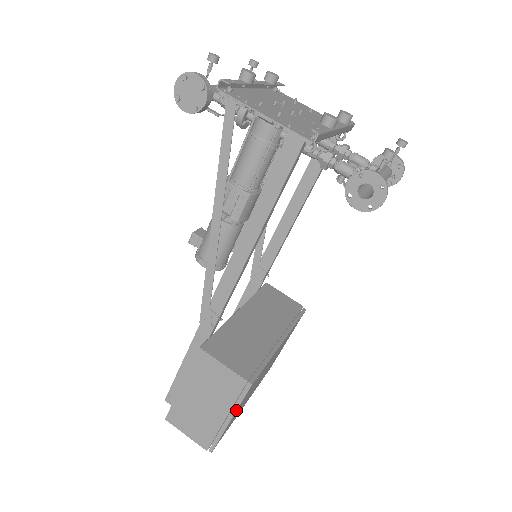
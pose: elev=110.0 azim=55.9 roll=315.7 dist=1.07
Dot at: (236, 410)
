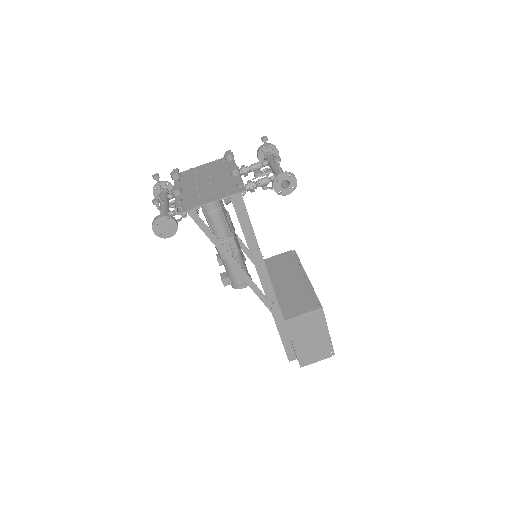
Dot at: occluded
